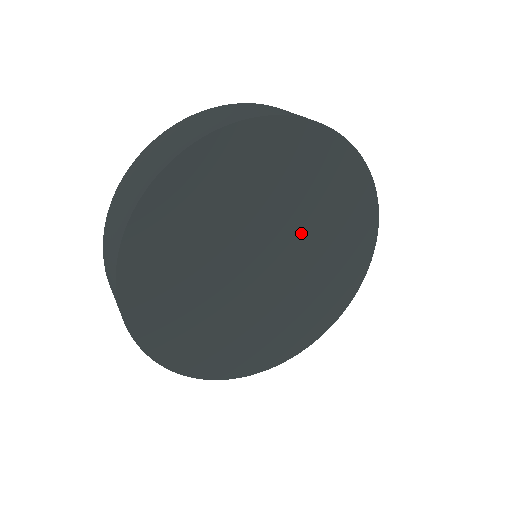
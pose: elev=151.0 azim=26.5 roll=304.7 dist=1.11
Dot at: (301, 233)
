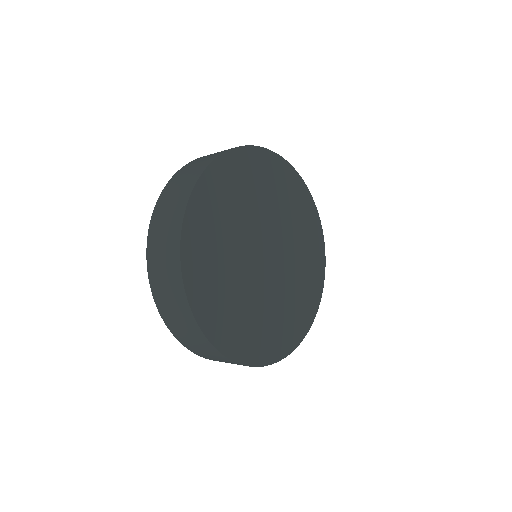
Dot at: (276, 224)
